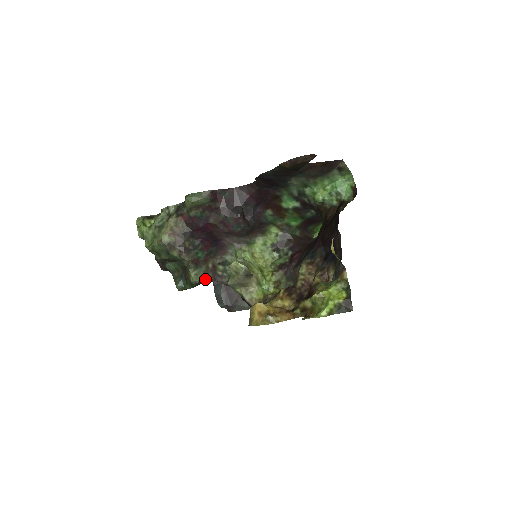
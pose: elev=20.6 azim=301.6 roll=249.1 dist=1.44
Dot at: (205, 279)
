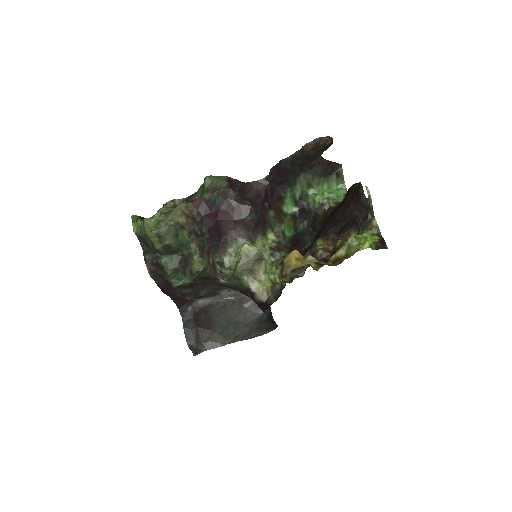
Dot at: (207, 271)
